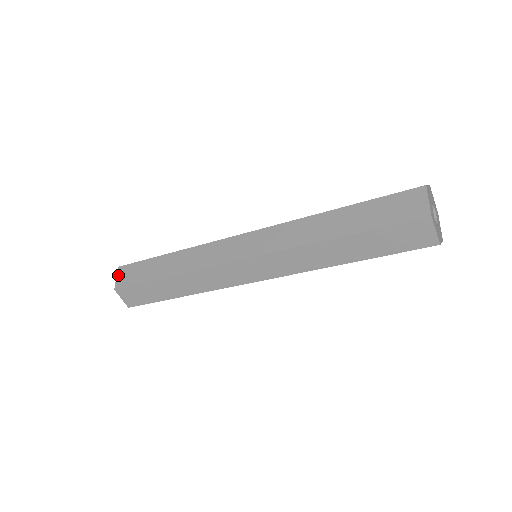
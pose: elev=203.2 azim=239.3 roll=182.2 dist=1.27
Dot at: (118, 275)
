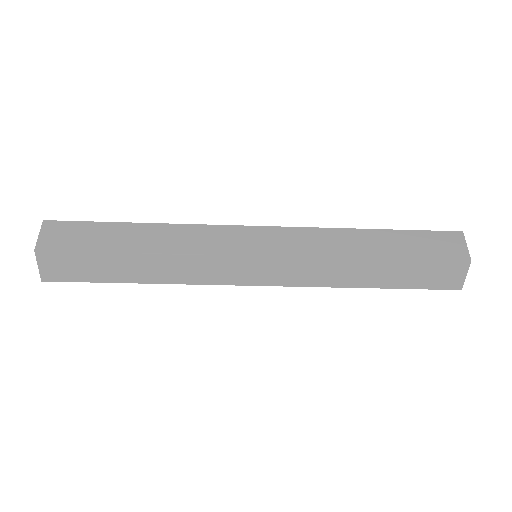
Dot at: (40, 263)
